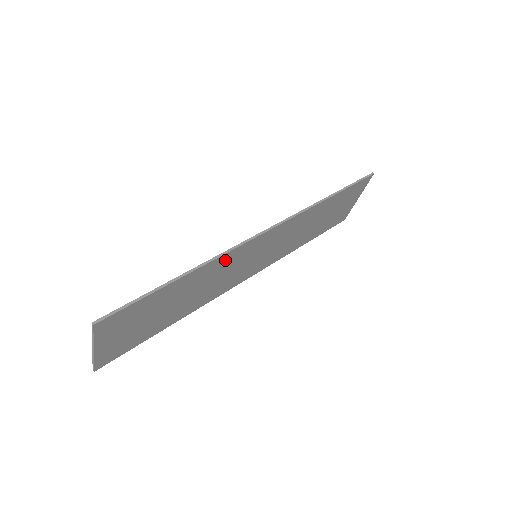
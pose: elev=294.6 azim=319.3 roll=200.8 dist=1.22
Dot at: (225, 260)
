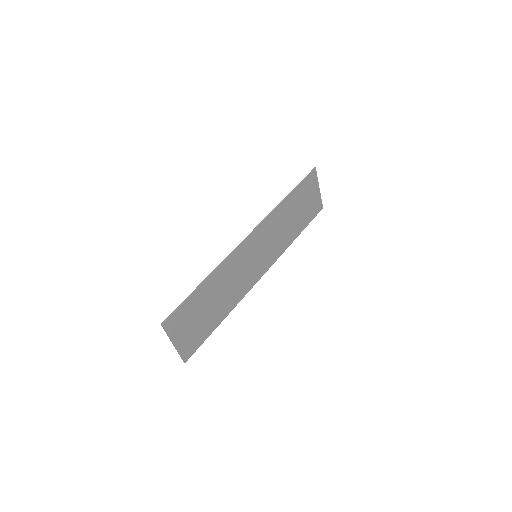
Dot at: (230, 264)
